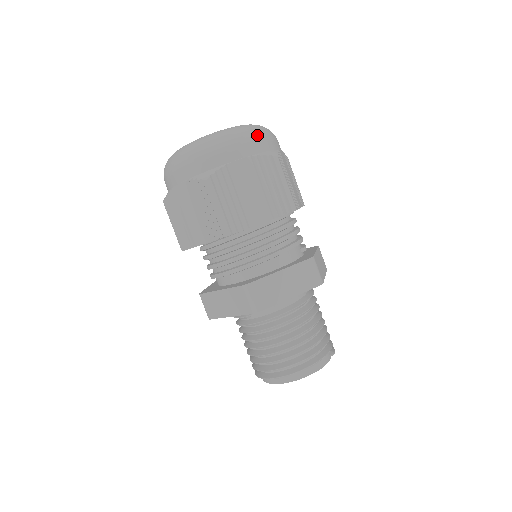
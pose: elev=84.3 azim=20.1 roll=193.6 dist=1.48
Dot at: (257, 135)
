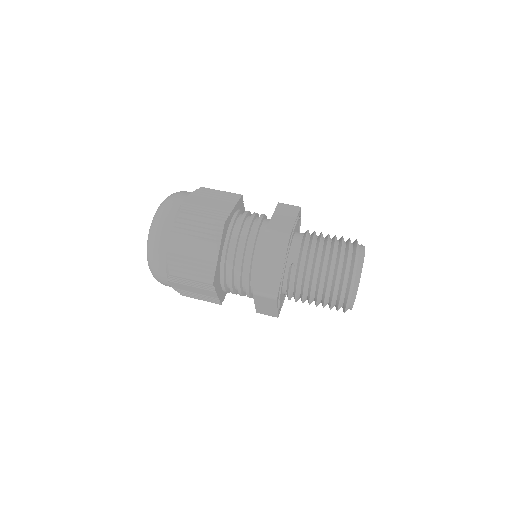
Dot at: occluded
